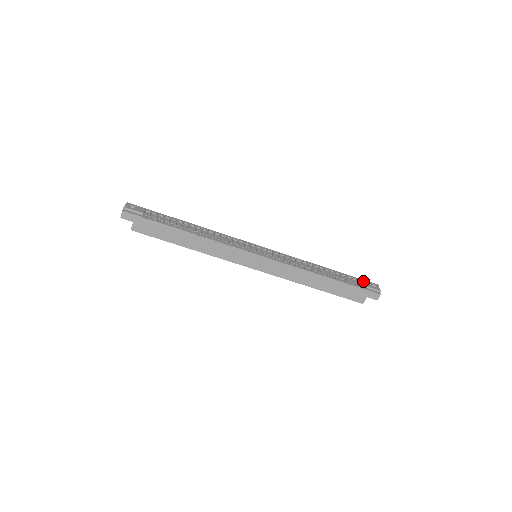
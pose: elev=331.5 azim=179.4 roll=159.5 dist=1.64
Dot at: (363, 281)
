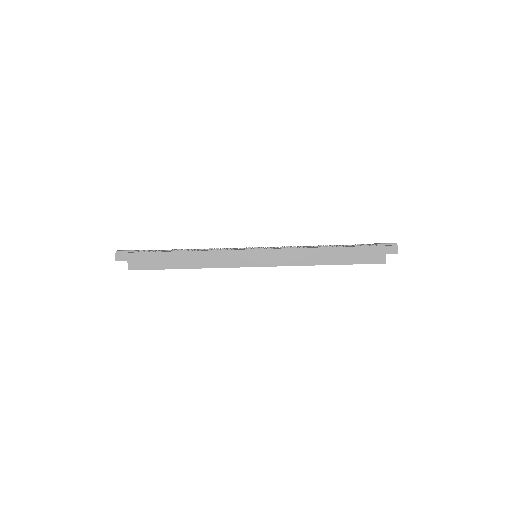
Dot at: (375, 243)
